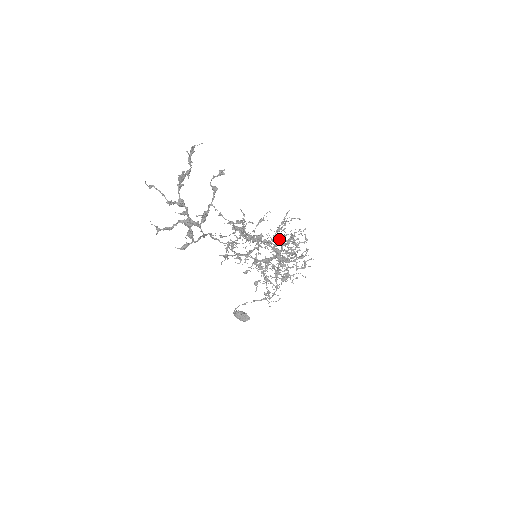
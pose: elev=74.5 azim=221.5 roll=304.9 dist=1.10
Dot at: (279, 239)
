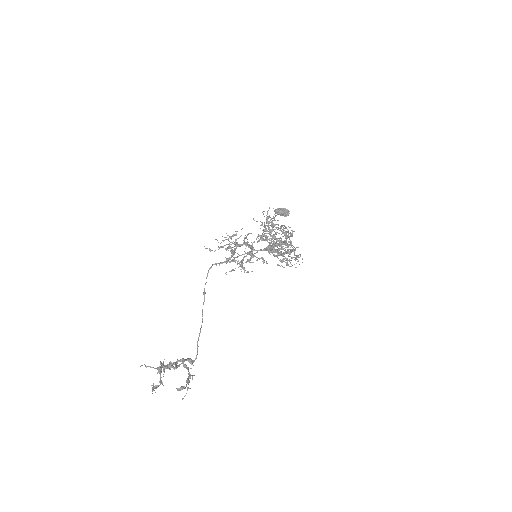
Dot at: occluded
